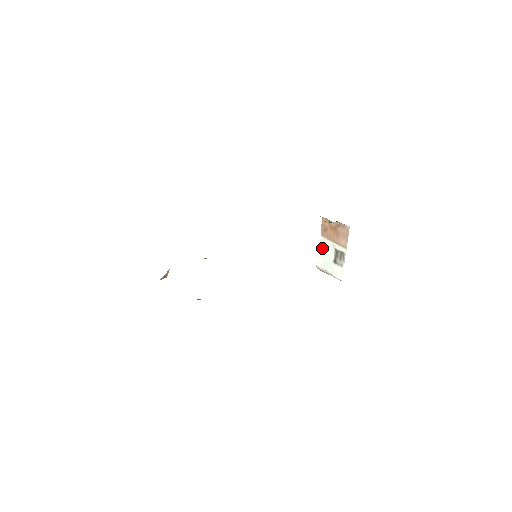
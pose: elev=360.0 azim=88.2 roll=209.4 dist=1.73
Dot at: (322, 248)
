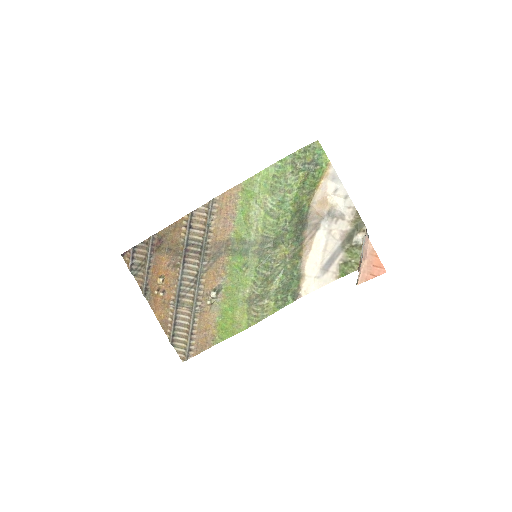
Dot at: occluded
